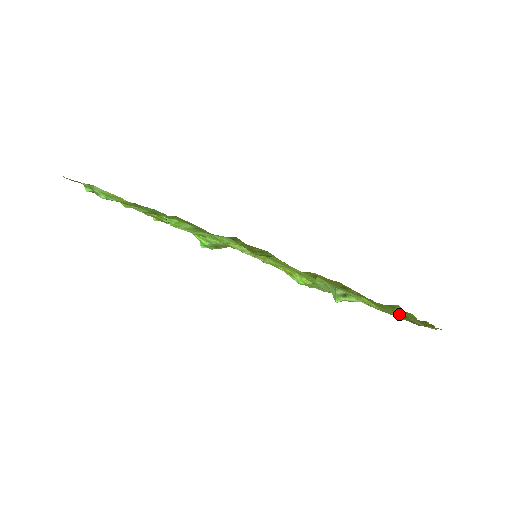
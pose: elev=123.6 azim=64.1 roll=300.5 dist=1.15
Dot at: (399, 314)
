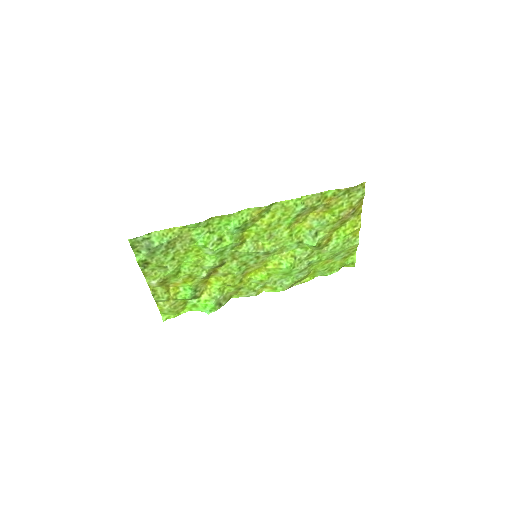
Dot at: (346, 192)
